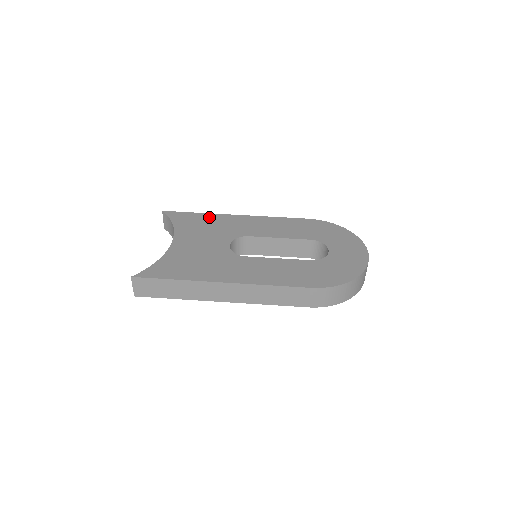
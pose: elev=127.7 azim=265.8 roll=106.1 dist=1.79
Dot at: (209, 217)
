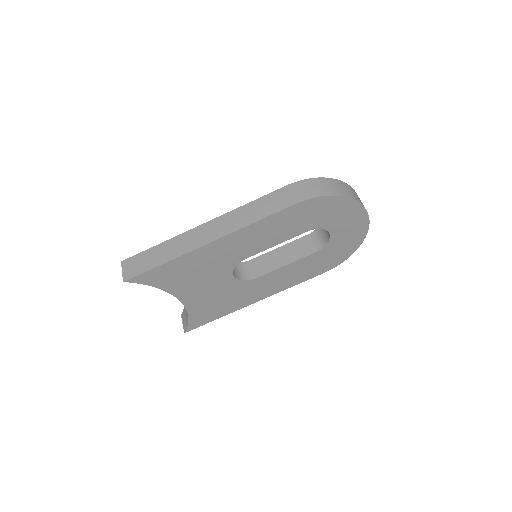
Dot at: (183, 262)
